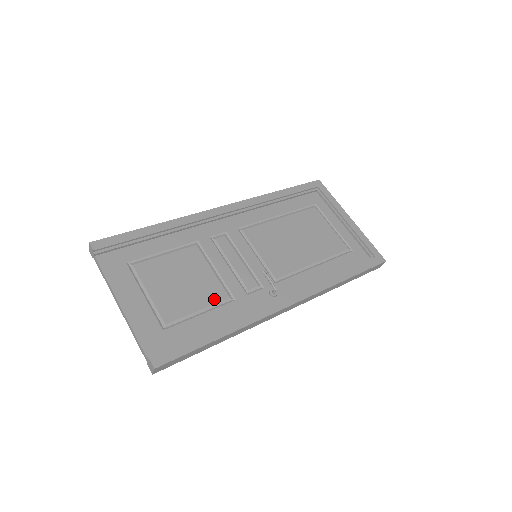
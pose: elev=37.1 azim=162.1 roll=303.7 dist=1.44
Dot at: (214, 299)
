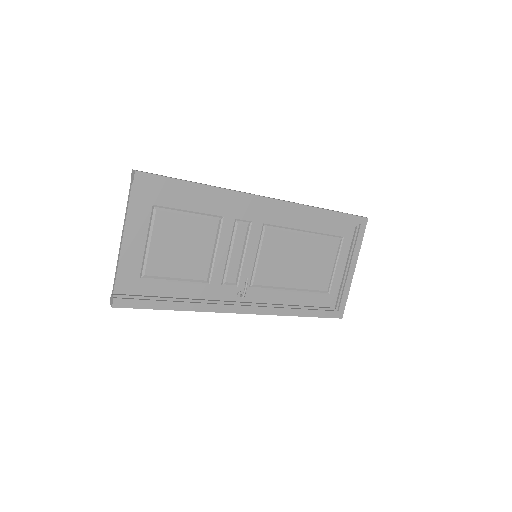
Dot at: (195, 275)
